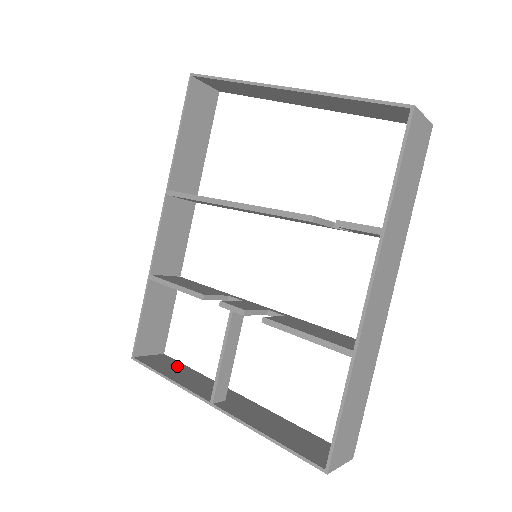
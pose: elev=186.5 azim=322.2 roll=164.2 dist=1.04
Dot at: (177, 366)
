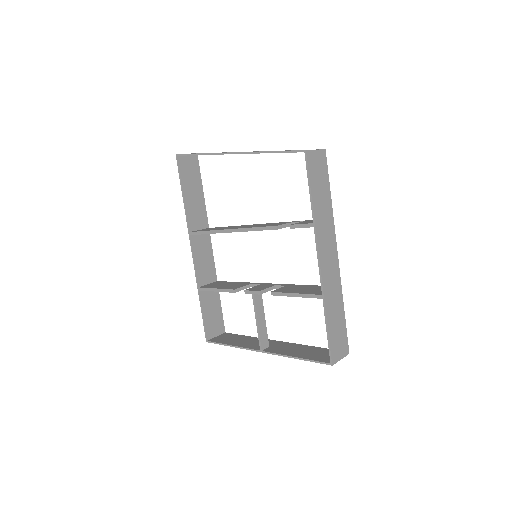
Dot at: (236, 337)
